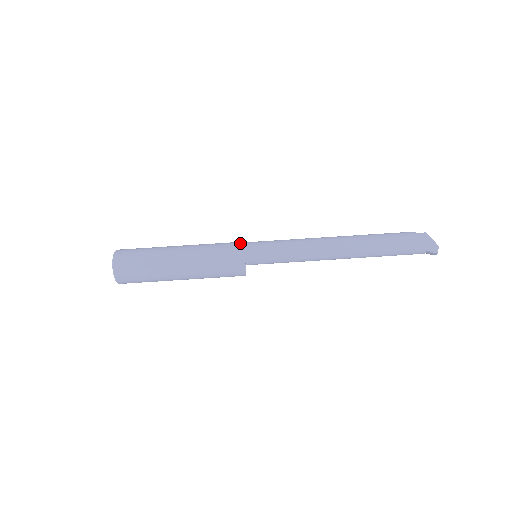
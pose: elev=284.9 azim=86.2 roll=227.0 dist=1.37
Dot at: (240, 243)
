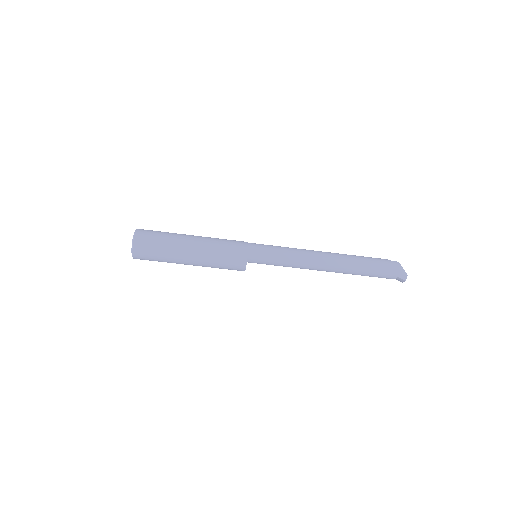
Dot at: (245, 242)
